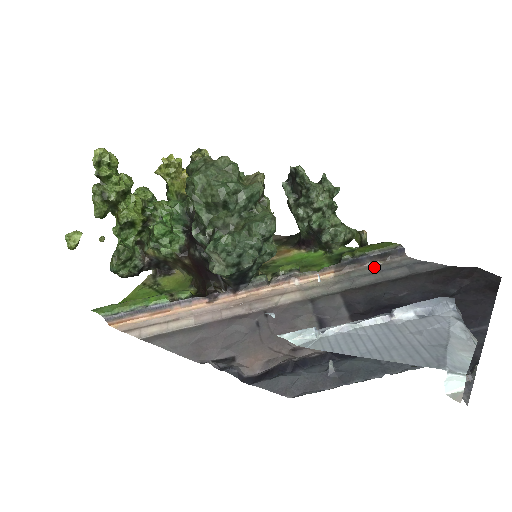
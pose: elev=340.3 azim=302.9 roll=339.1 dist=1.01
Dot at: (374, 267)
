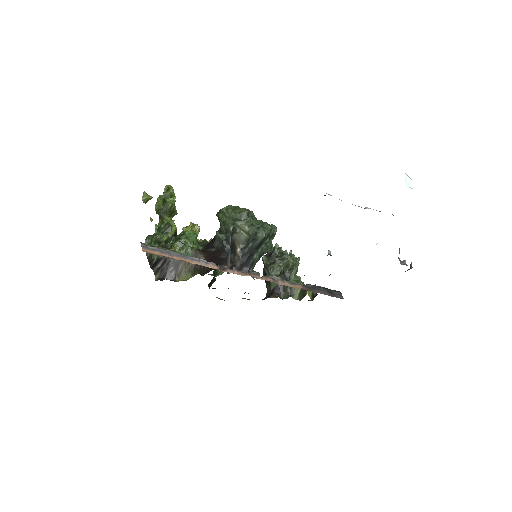
Dot at: occluded
